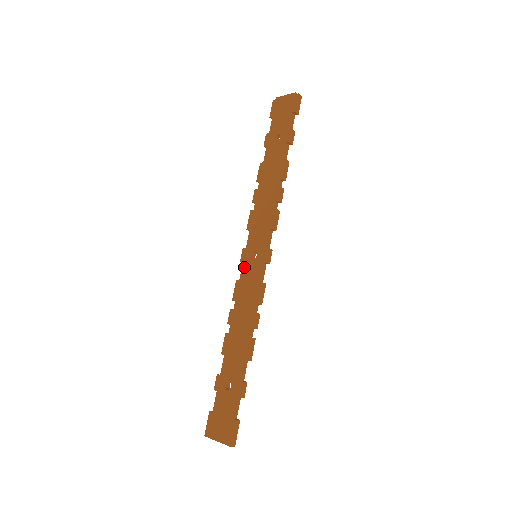
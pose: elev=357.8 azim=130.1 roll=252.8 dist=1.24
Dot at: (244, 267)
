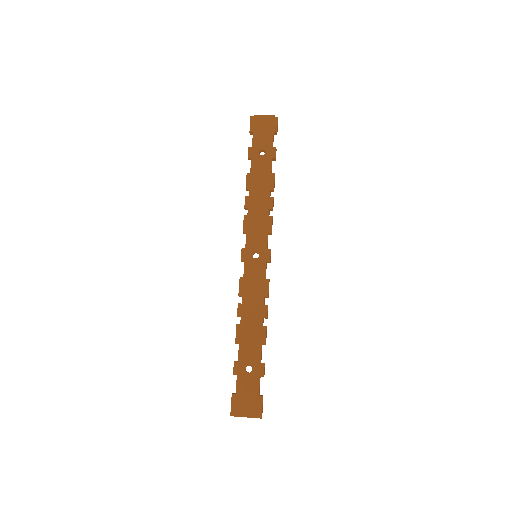
Dot at: (247, 266)
